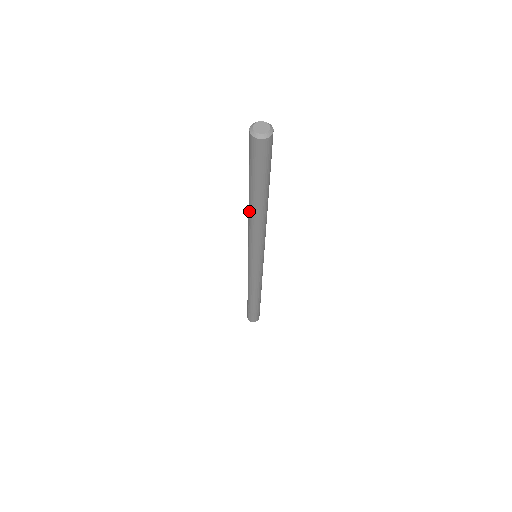
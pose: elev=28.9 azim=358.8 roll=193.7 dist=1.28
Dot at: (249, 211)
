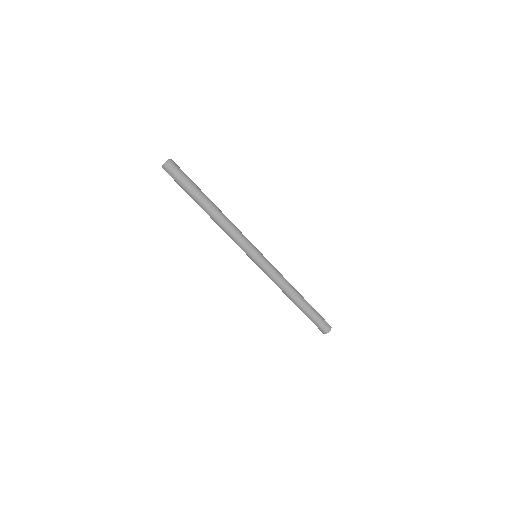
Dot at: (213, 217)
